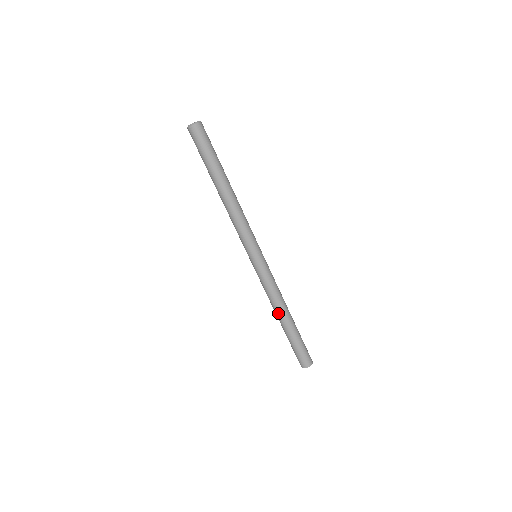
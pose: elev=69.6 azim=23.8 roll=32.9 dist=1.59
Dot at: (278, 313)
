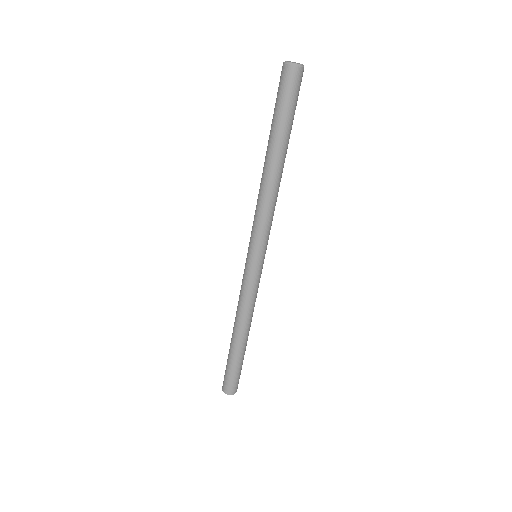
Dot at: (234, 323)
